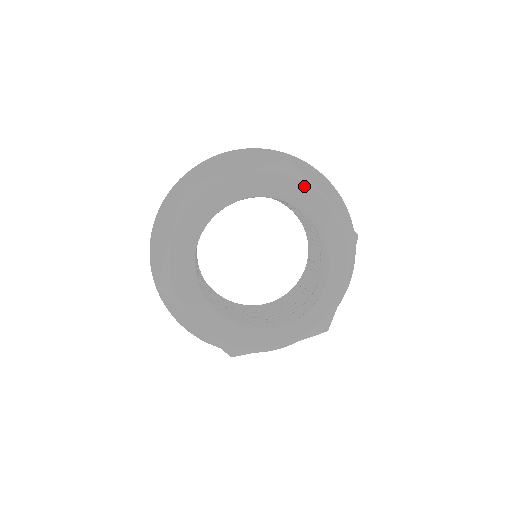
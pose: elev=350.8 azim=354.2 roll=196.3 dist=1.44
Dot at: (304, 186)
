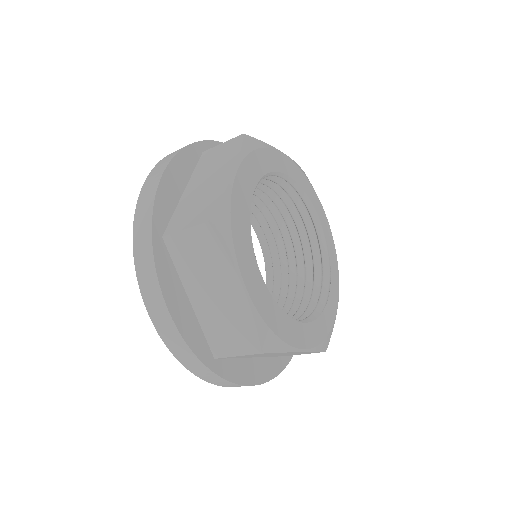
Dot at: (270, 151)
